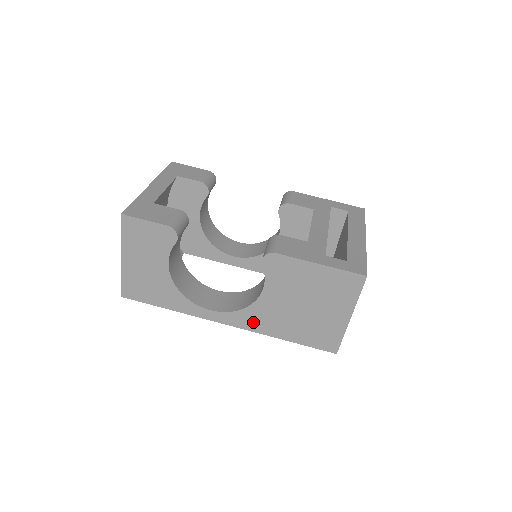
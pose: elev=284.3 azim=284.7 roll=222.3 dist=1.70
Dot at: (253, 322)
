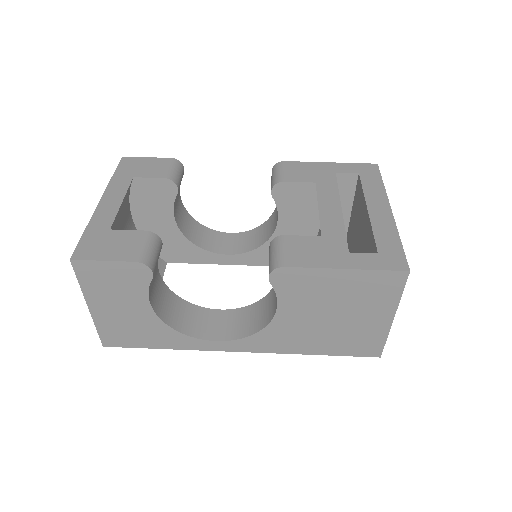
Dot at: (272, 344)
